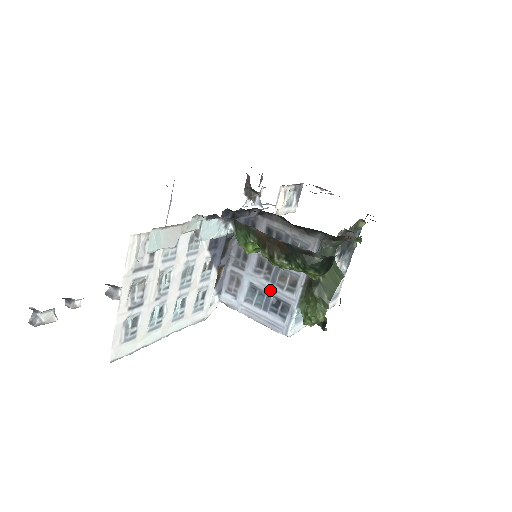
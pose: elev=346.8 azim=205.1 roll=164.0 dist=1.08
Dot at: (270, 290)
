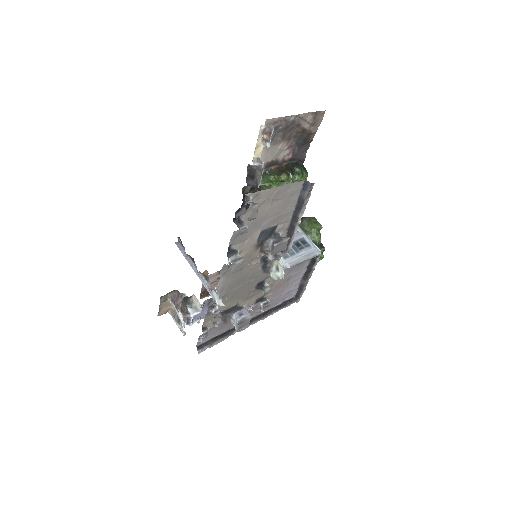
Dot at: occluded
